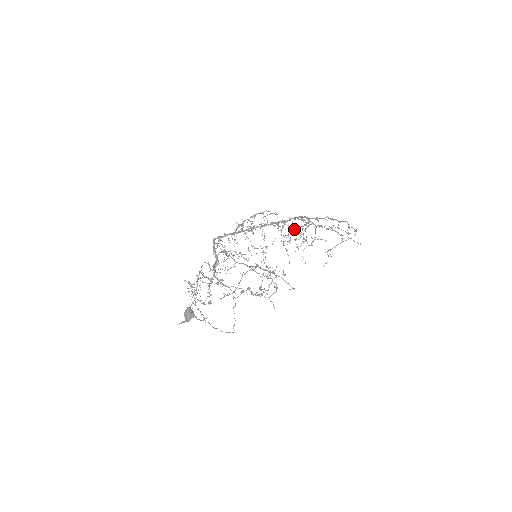
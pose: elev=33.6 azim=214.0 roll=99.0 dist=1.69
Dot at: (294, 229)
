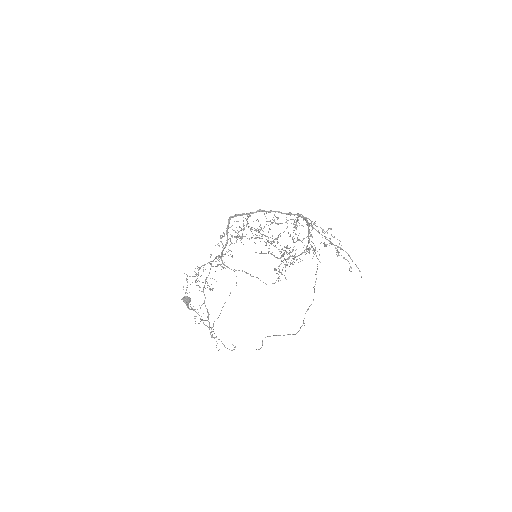
Dot at: (289, 252)
